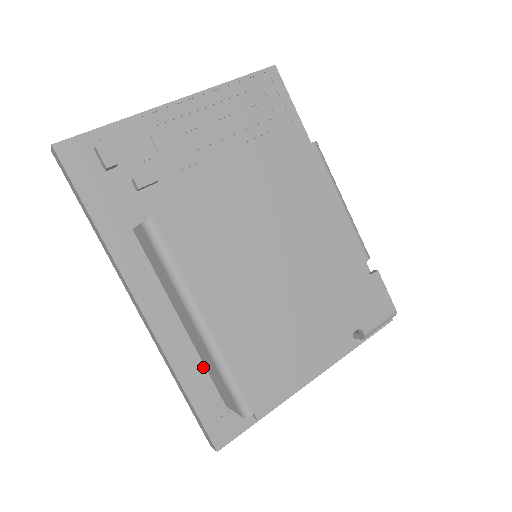
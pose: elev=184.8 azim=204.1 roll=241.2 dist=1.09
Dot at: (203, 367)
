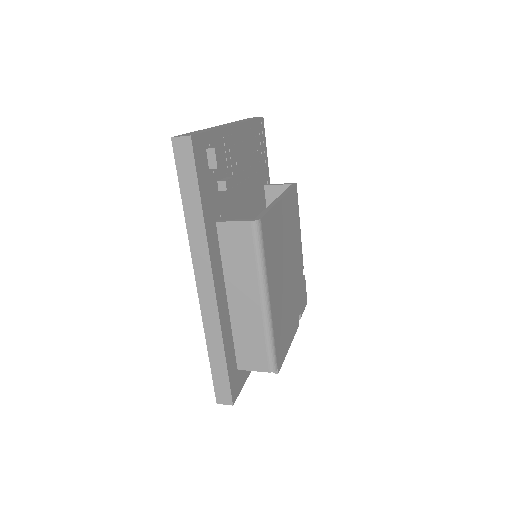
Dot at: (232, 338)
